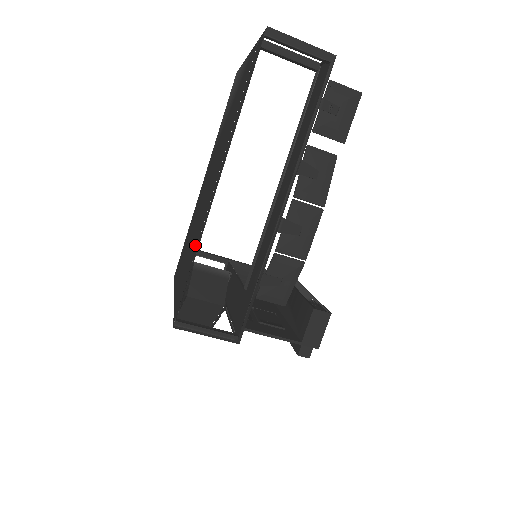
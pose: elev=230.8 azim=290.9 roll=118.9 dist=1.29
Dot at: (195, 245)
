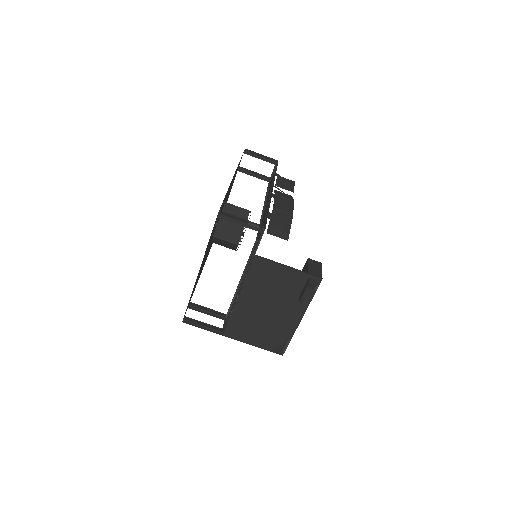
Dot at: occluded
